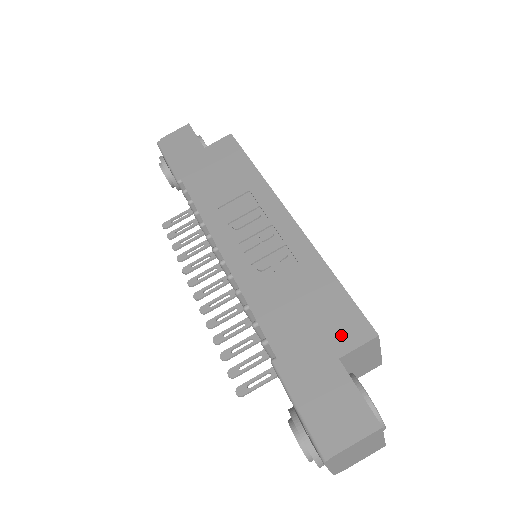
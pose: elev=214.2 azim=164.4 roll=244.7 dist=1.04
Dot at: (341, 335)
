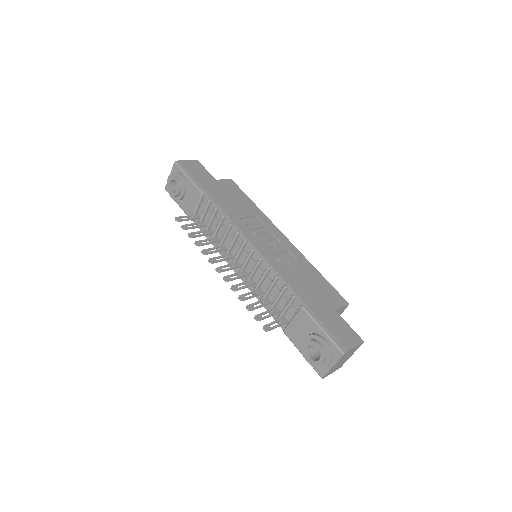
Dot at: (333, 300)
